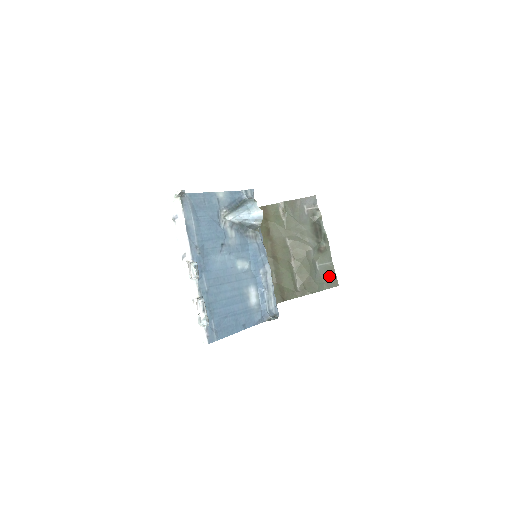
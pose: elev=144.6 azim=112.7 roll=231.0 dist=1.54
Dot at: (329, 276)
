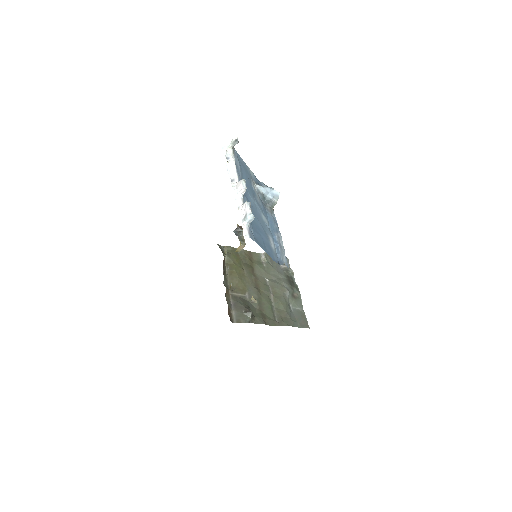
Dot at: (301, 318)
